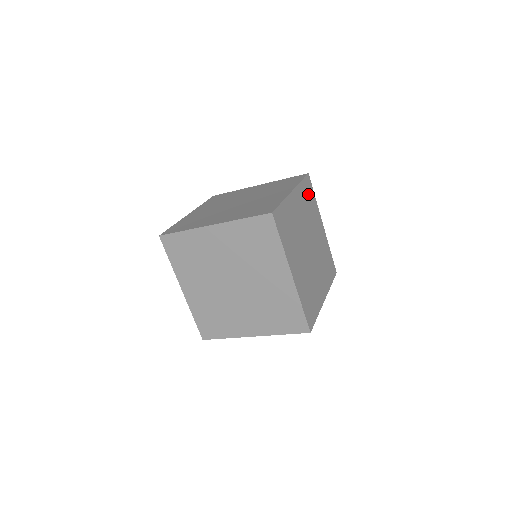
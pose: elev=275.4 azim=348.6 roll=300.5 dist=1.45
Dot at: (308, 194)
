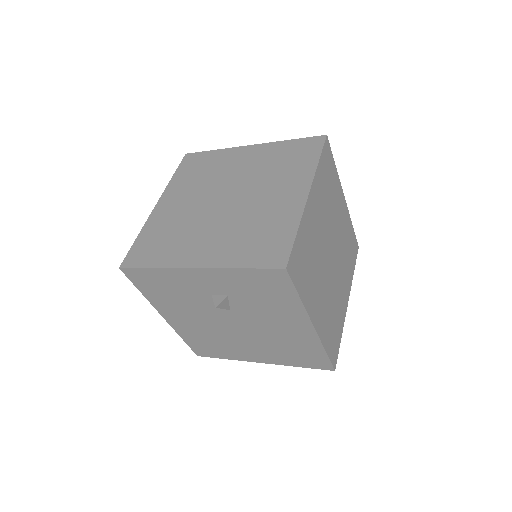
Dot at: (351, 247)
